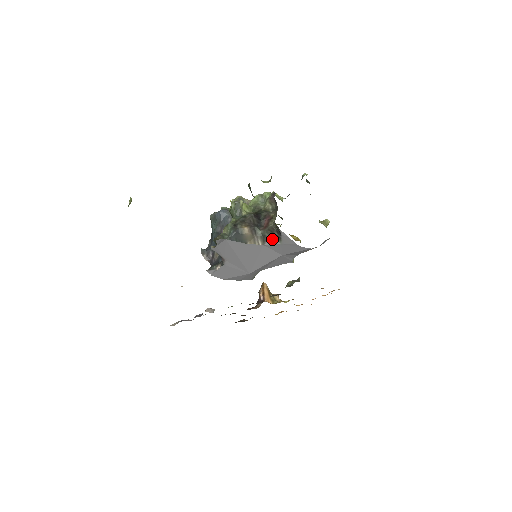
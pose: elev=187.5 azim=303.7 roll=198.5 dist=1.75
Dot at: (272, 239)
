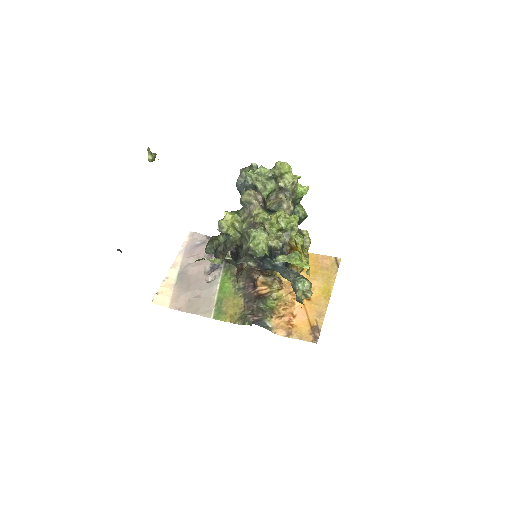
Dot at: occluded
